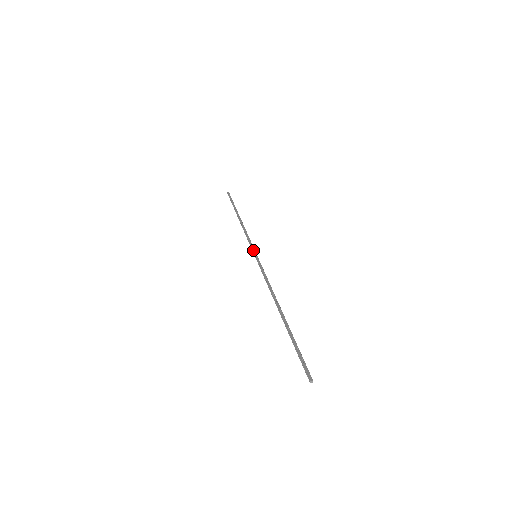
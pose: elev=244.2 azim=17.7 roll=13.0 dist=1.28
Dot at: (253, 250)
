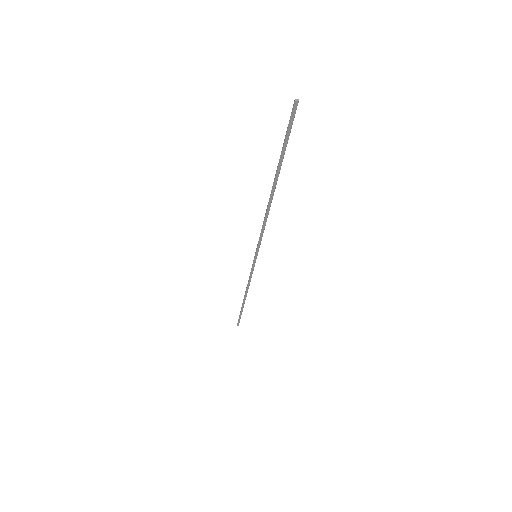
Dot at: (253, 260)
